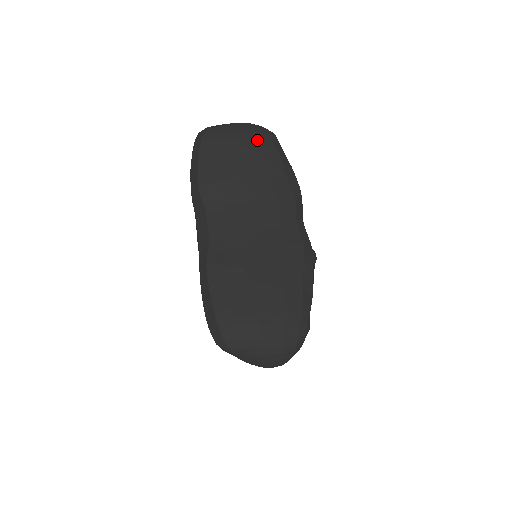
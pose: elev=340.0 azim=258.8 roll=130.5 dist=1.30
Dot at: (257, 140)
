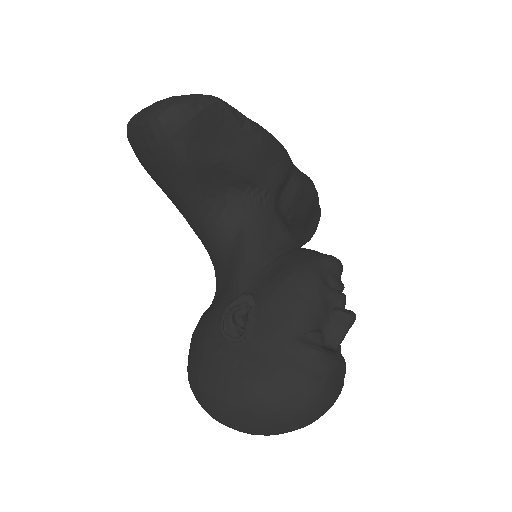
Dot at: occluded
